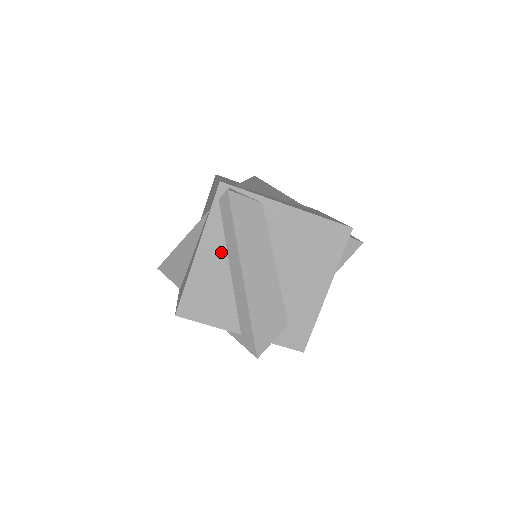
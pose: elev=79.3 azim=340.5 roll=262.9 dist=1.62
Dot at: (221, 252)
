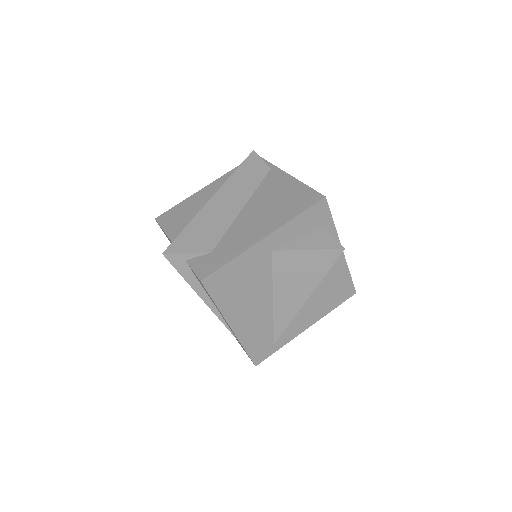
Dot at: occluded
